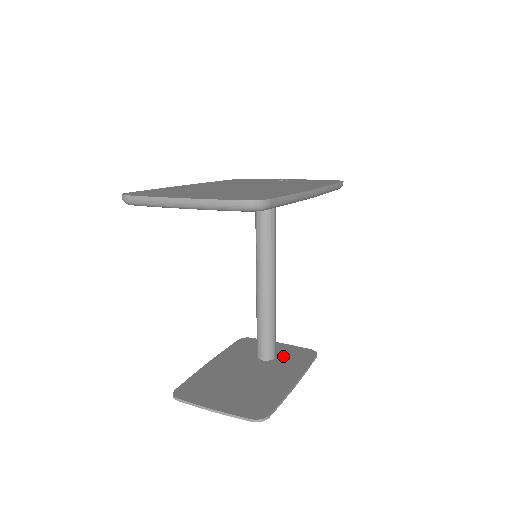
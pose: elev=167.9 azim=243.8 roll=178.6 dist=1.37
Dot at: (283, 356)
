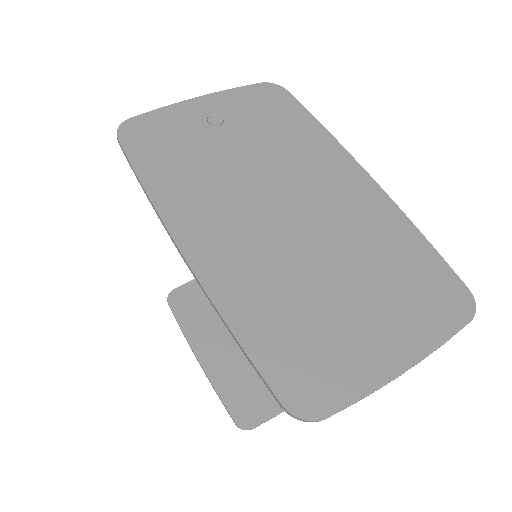
Dot at: occluded
